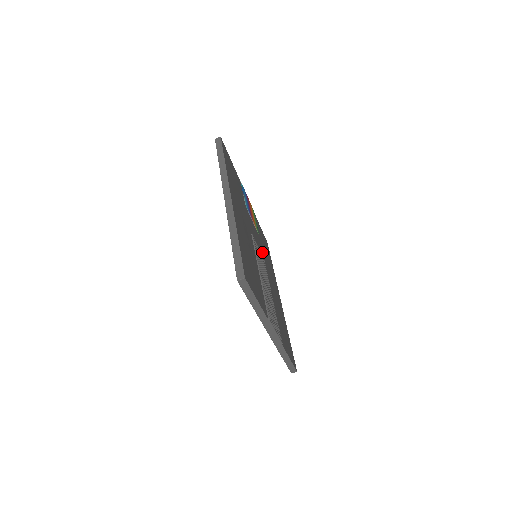
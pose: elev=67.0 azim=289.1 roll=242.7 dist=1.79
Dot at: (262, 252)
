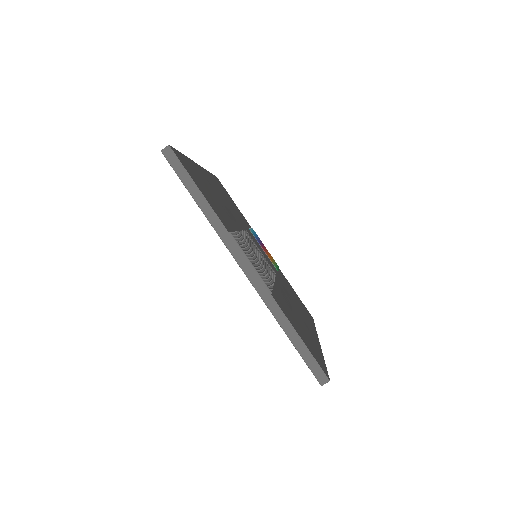
Dot at: (277, 275)
